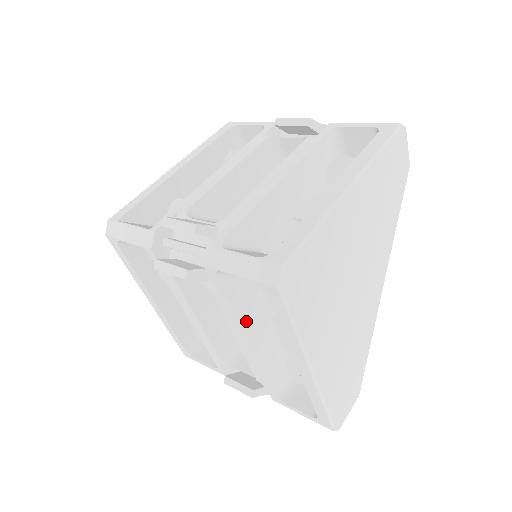
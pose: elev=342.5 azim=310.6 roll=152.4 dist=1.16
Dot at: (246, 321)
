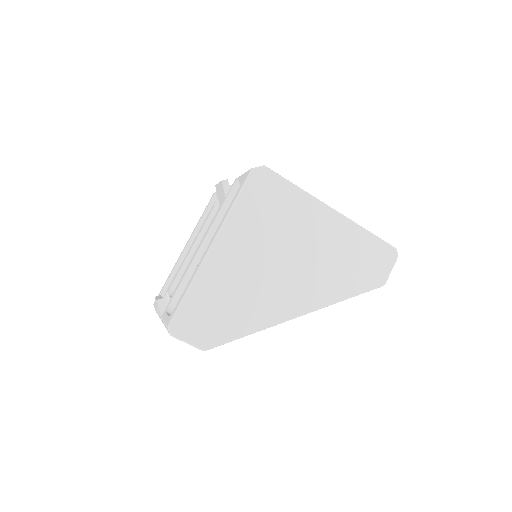
Dot at: occluded
